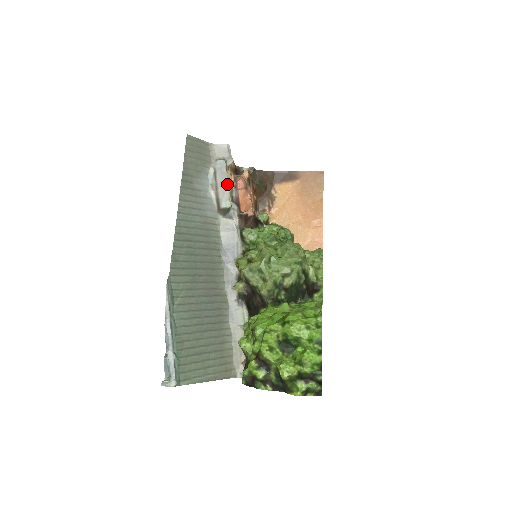
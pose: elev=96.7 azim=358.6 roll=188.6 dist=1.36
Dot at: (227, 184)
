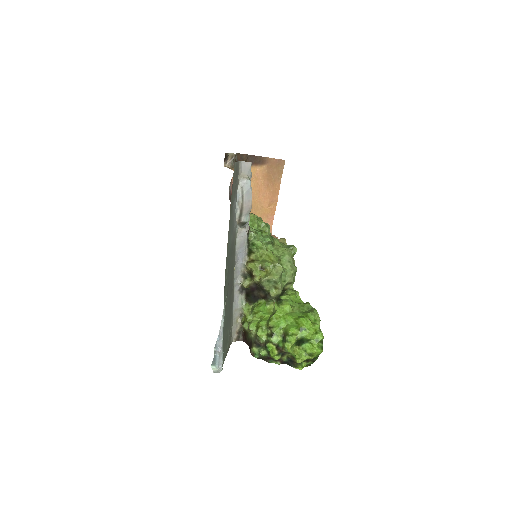
Dot at: (251, 204)
